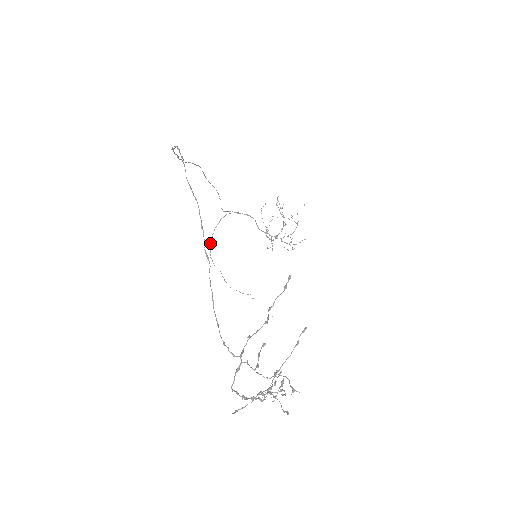
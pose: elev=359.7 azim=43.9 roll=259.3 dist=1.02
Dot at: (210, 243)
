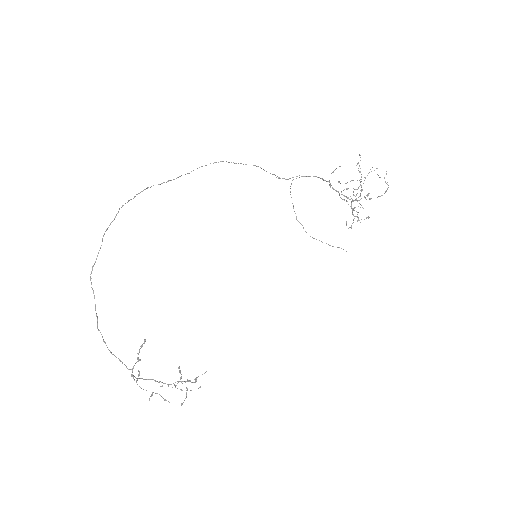
Dot at: occluded
